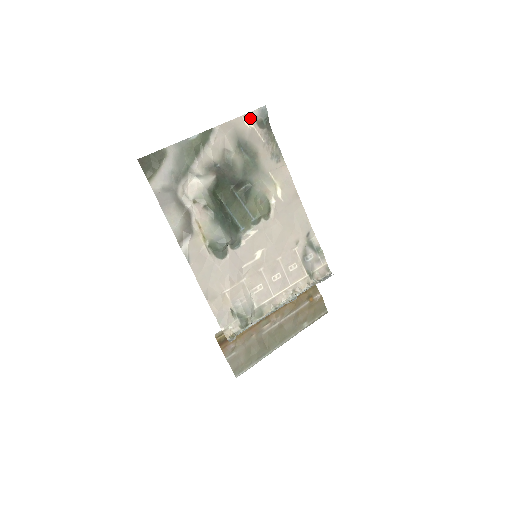
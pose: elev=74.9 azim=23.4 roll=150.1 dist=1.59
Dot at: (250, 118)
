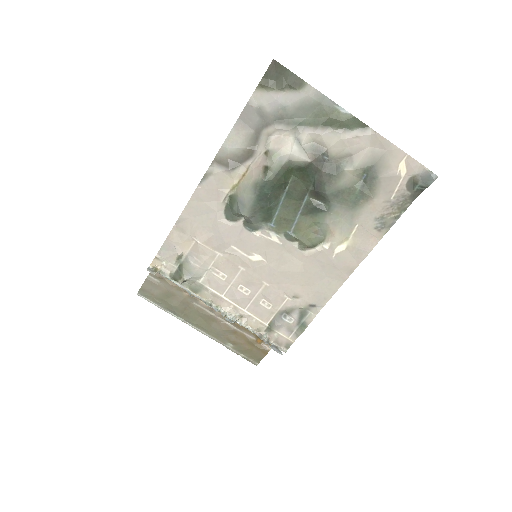
Dot at: (411, 166)
